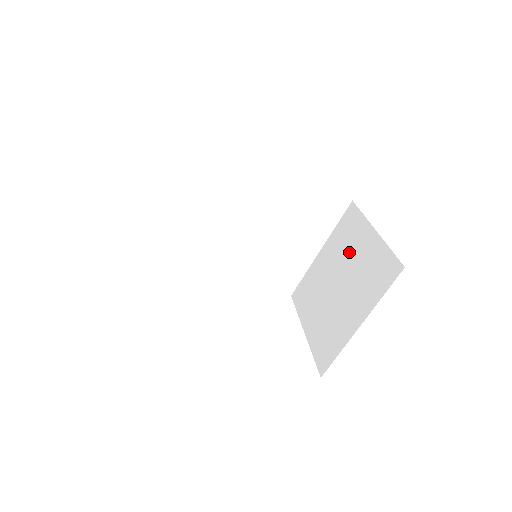
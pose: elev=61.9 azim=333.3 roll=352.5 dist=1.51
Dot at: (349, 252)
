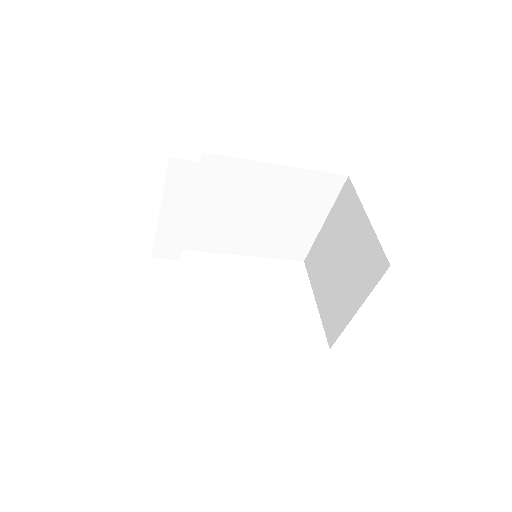
Dot at: (347, 233)
